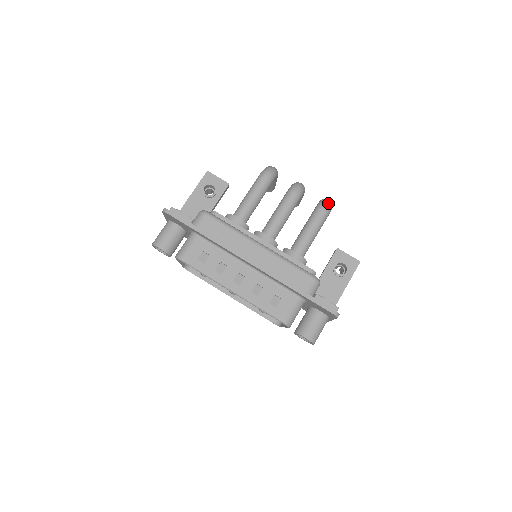
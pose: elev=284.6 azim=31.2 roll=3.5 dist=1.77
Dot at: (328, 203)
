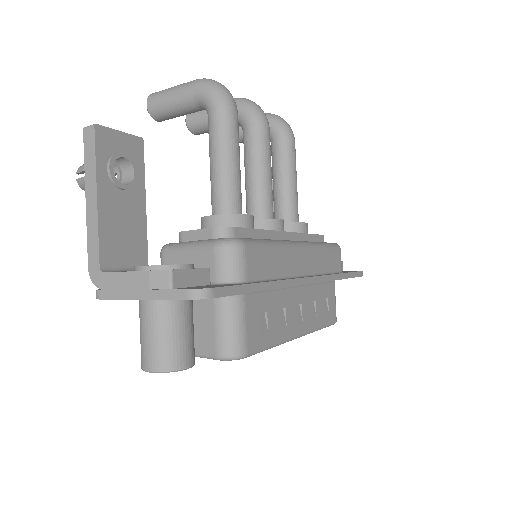
Dot at: (288, 124)
